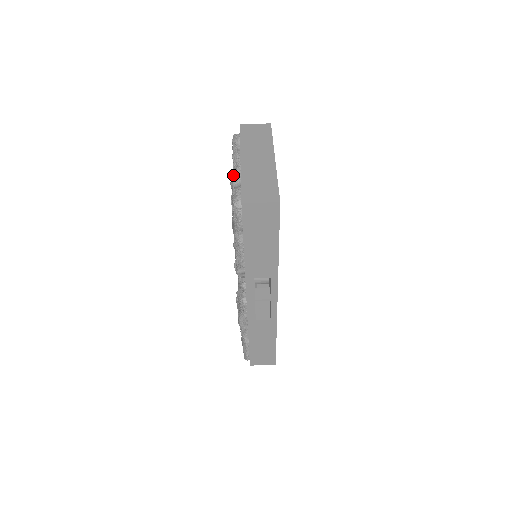
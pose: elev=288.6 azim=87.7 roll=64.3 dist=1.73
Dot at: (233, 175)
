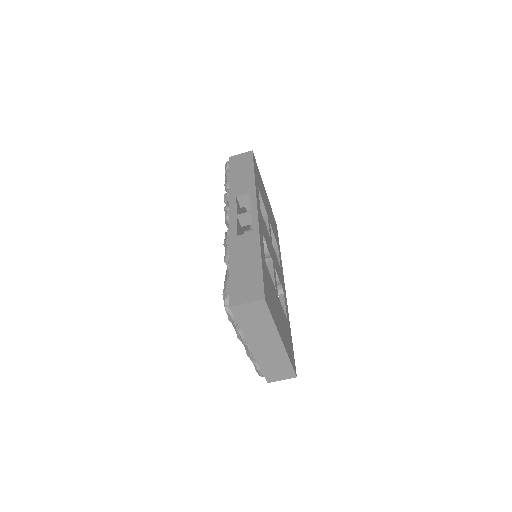
Dot at: (248, 355)
